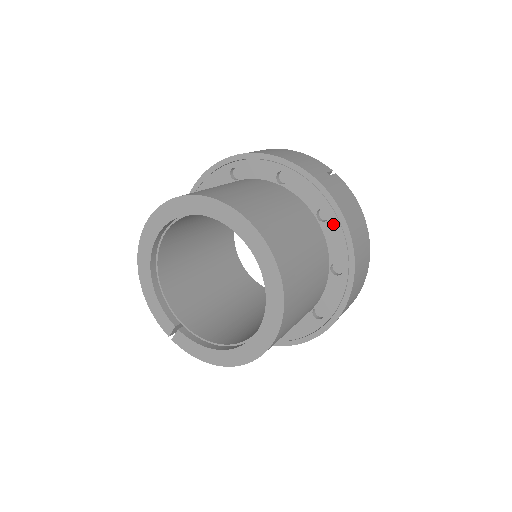
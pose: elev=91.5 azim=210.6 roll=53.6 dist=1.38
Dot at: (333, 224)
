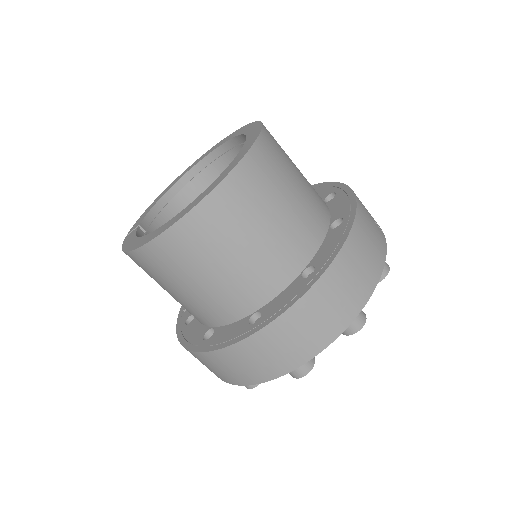
Dot at: (339, 230)
